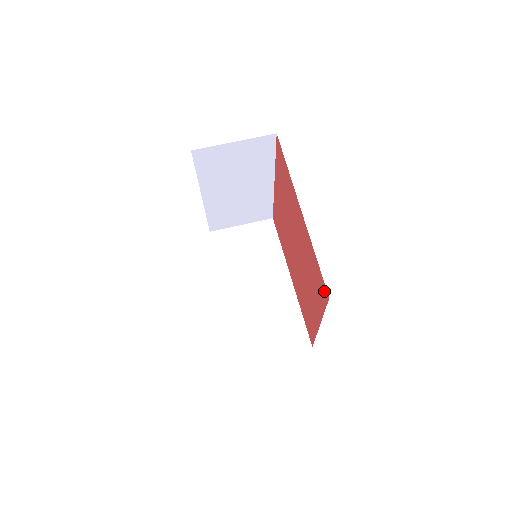
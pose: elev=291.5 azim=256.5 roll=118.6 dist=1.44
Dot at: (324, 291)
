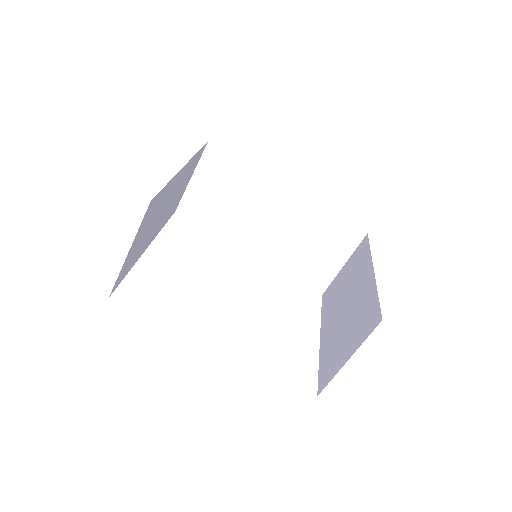
Dot at: occluded
